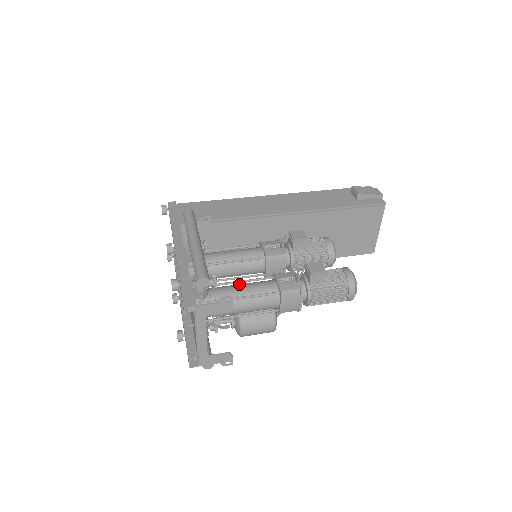
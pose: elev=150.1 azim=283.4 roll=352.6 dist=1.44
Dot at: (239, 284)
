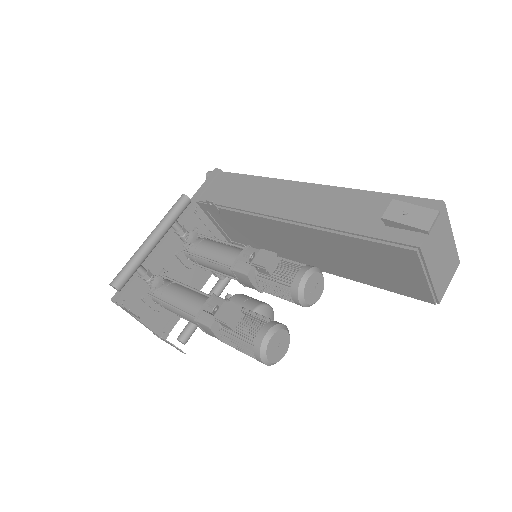
Dot at: (185, 290)
